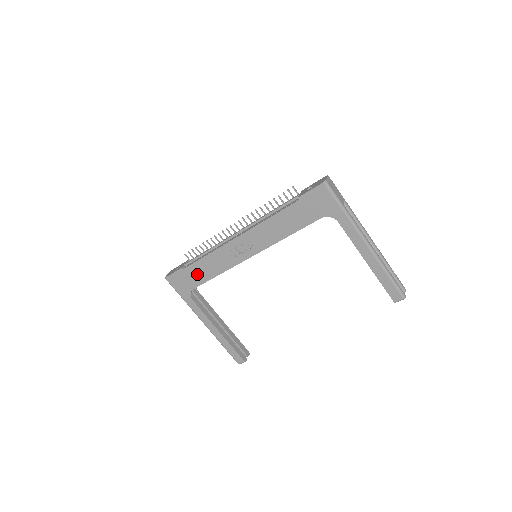
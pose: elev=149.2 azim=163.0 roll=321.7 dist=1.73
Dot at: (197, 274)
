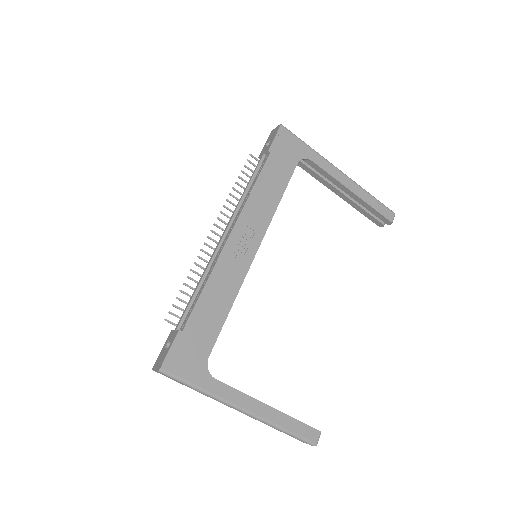
Dot at: (204, 325)
